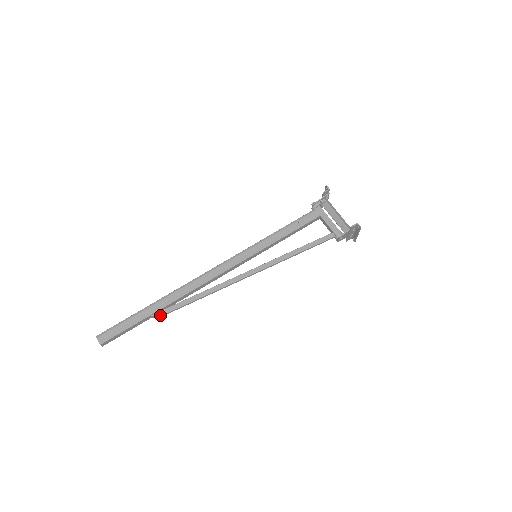
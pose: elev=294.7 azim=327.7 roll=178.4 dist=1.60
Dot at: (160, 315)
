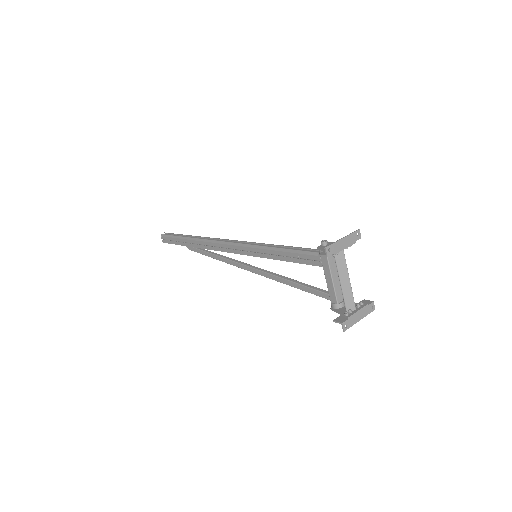
Dot at: (191, 250)
